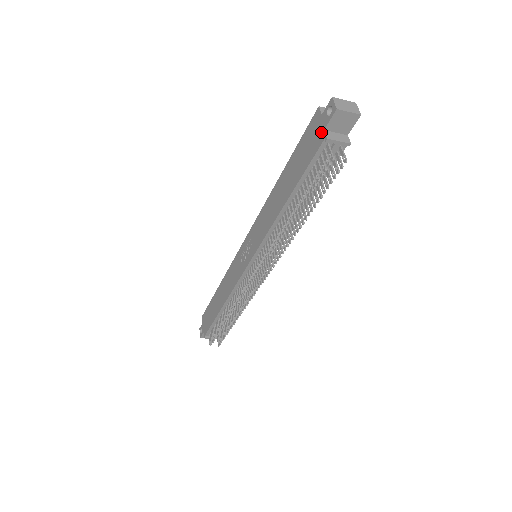
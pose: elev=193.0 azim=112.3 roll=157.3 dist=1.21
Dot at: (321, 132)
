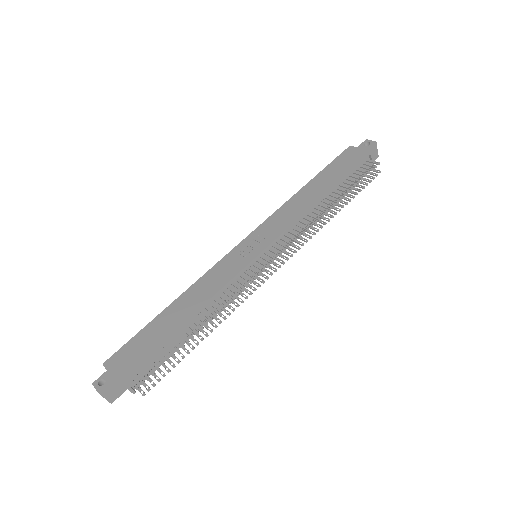
Dot at: (362, 153)
